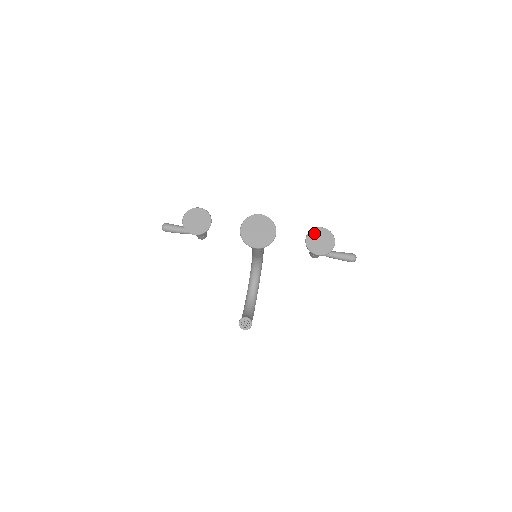
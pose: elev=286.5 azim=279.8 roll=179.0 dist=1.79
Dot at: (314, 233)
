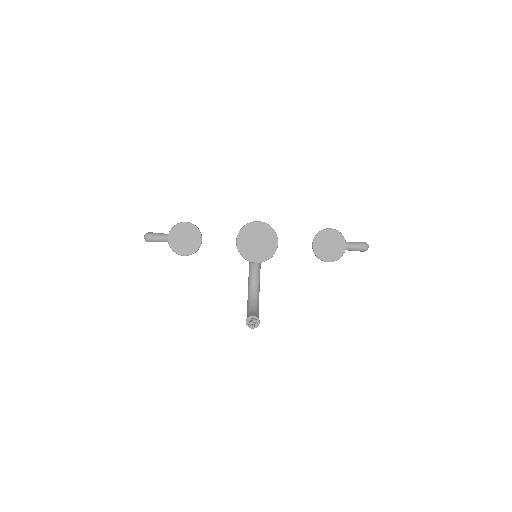
Dot at: (321, 237)
